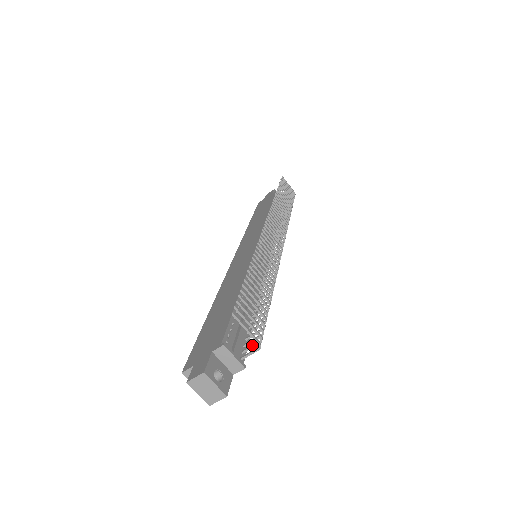
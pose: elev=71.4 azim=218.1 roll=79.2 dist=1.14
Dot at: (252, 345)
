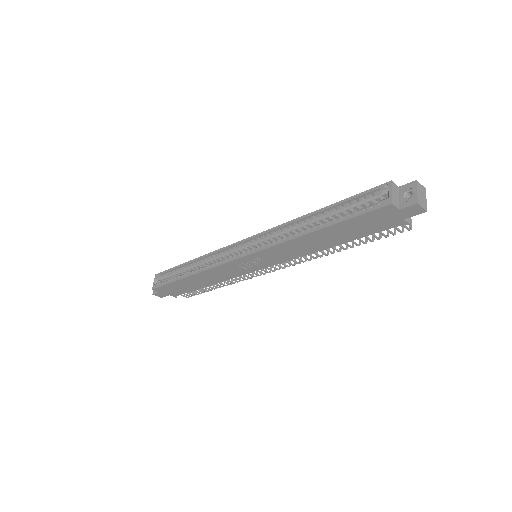
Dot at: (398, 228)
